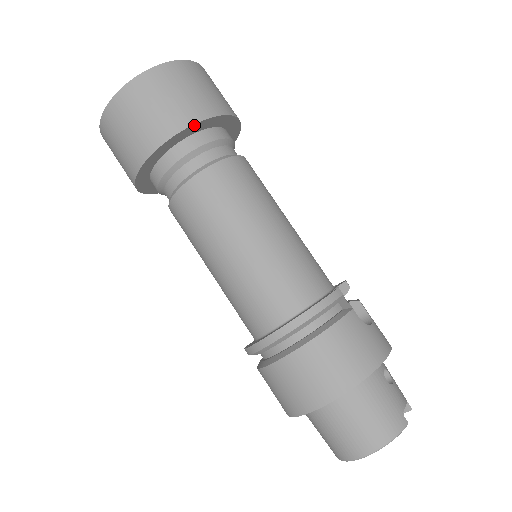
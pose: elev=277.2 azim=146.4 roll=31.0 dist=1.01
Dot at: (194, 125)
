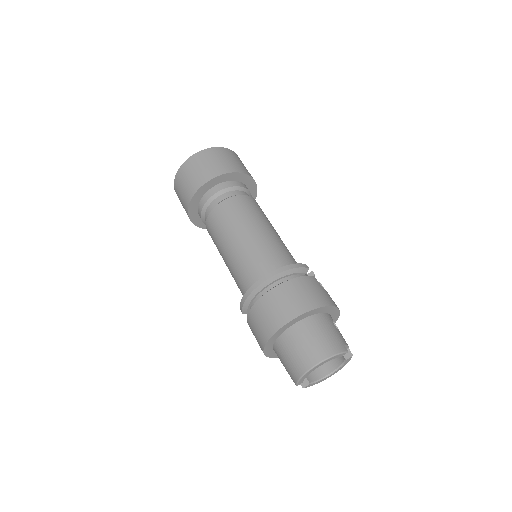
Dot at: (232, 173)
